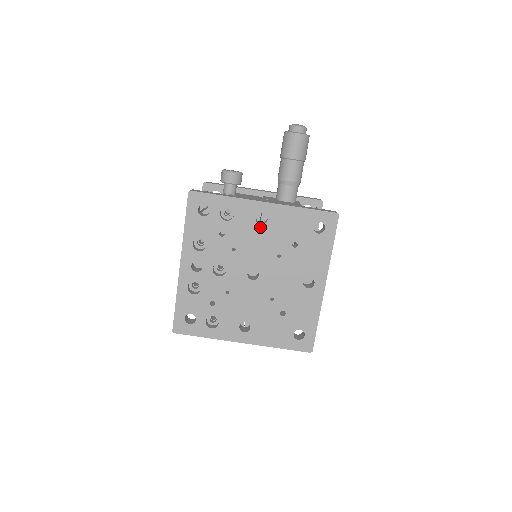
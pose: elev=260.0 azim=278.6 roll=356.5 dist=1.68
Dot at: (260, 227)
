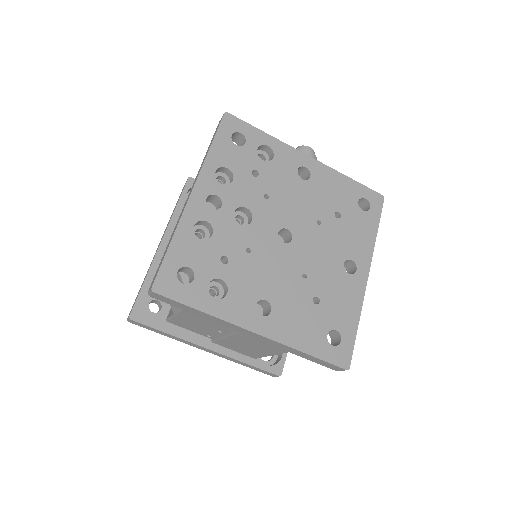
Dot at: (301, 181)
